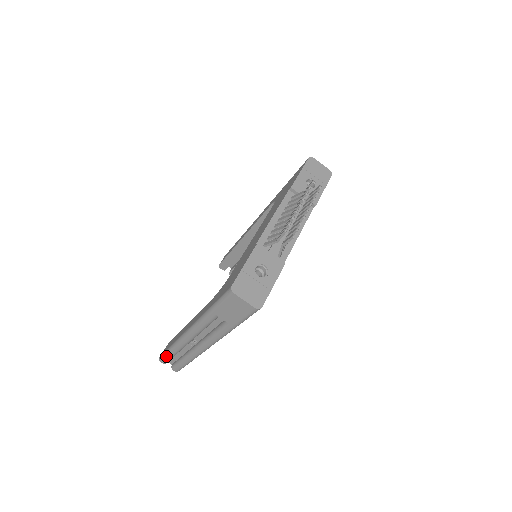
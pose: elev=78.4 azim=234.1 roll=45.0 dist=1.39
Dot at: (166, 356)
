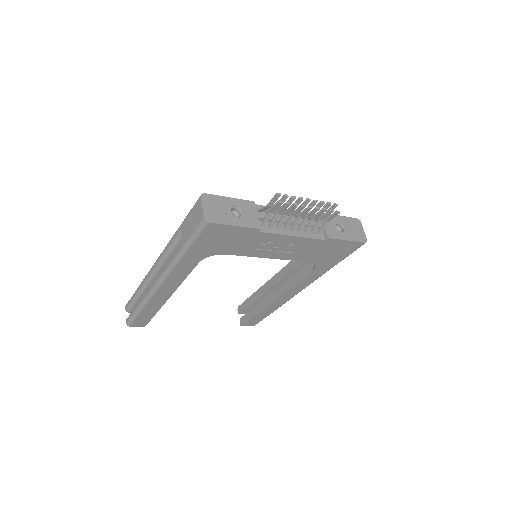
Dot at: (132, 297)
